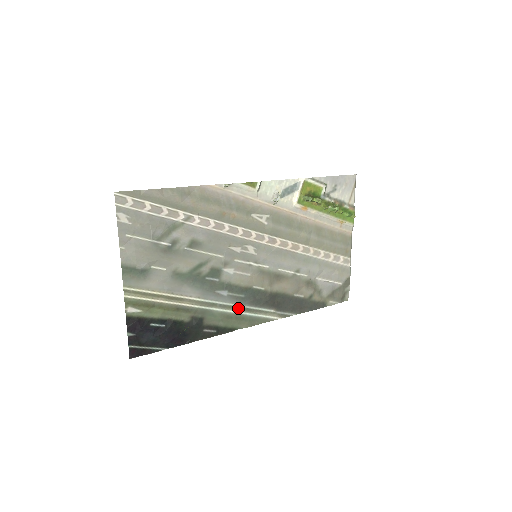
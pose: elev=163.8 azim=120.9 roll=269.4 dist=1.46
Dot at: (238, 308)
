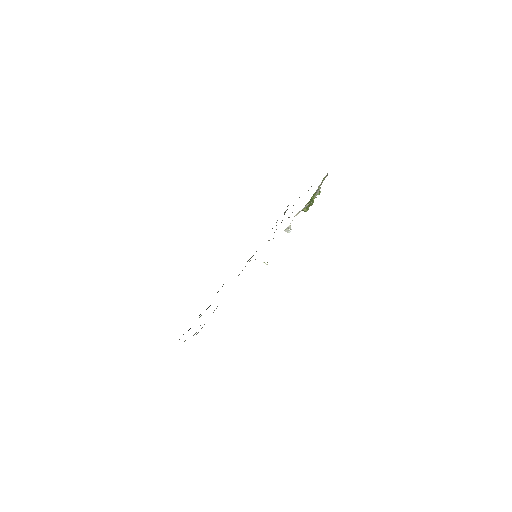
Dot at: occluded
